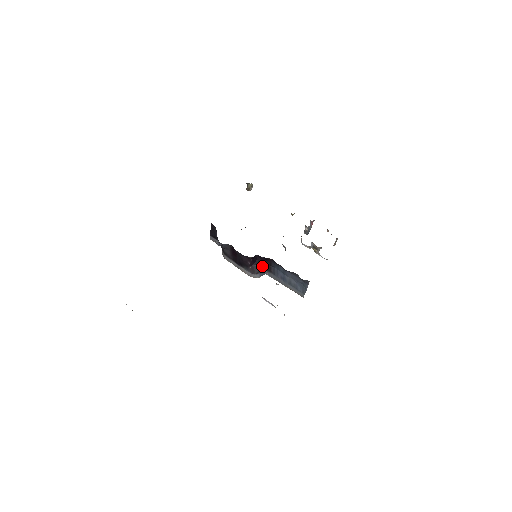
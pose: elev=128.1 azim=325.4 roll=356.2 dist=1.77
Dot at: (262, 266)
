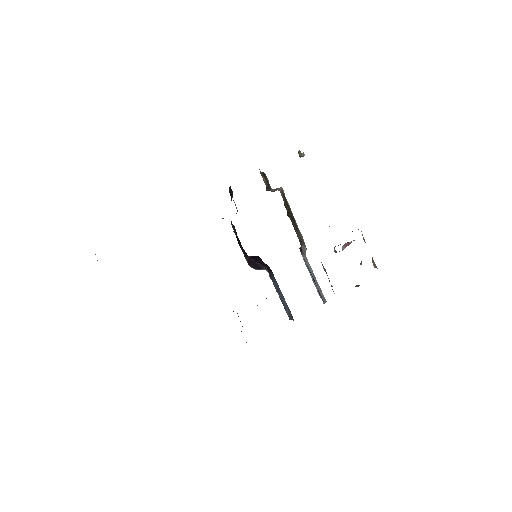
Dot at: (262, 265)
